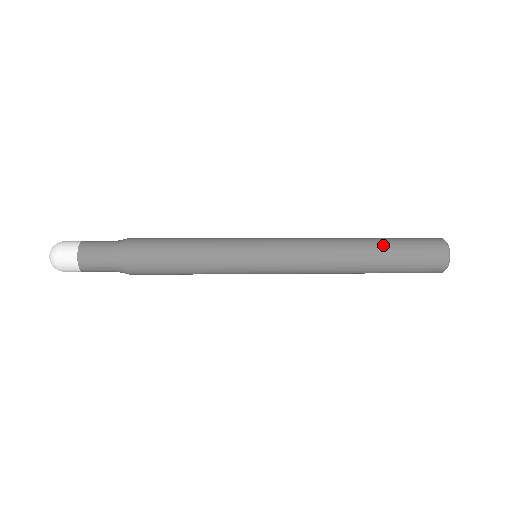
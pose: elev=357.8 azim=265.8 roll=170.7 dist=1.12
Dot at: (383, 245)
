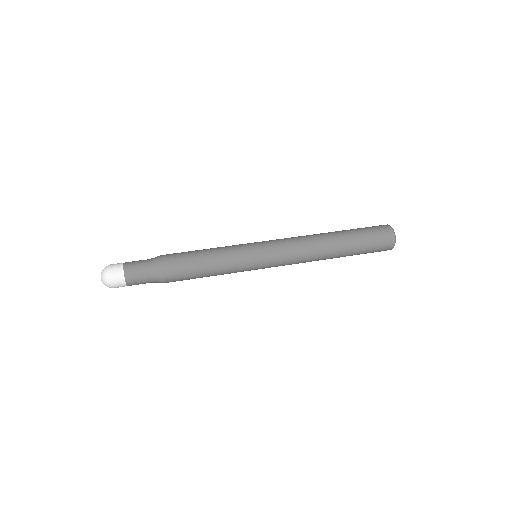
Dot at: (347, 235)
